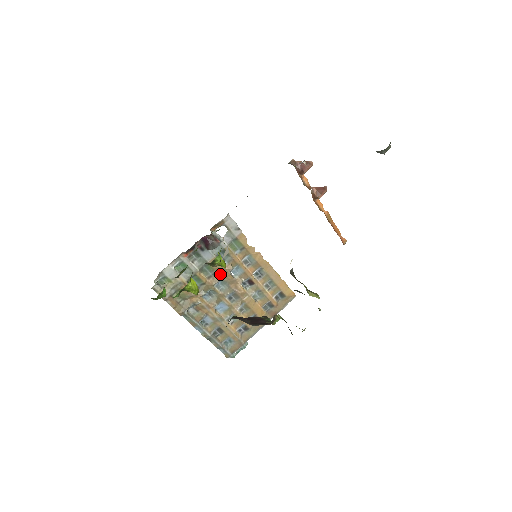
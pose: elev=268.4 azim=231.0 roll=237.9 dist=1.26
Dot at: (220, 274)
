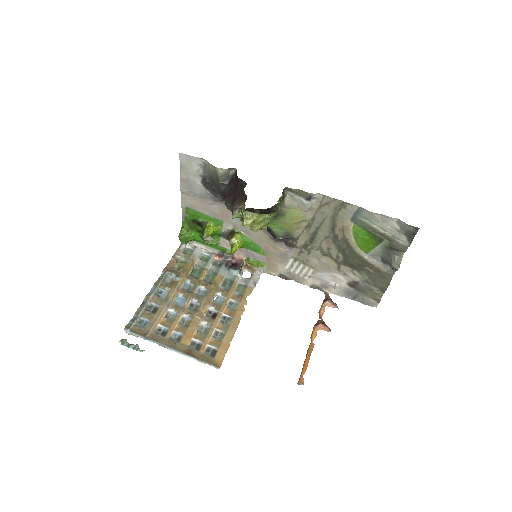
Dot at: (211, 287)
